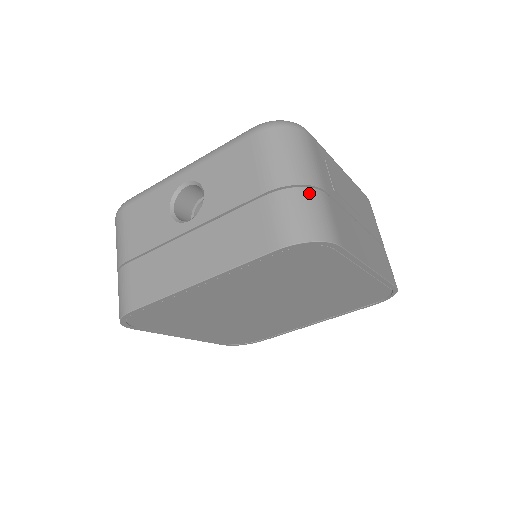
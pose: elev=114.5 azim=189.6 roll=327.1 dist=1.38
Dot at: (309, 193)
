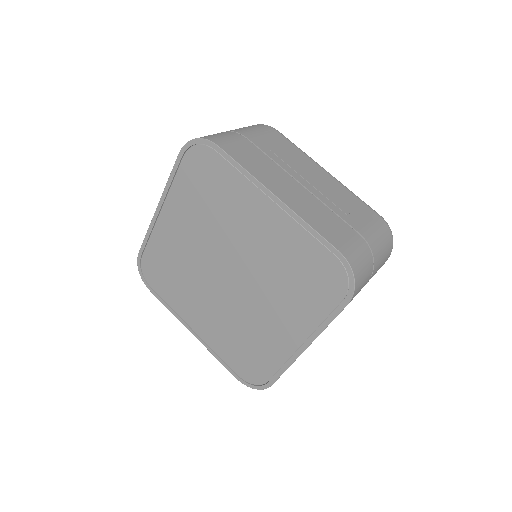
Dot at: (226, 132)
